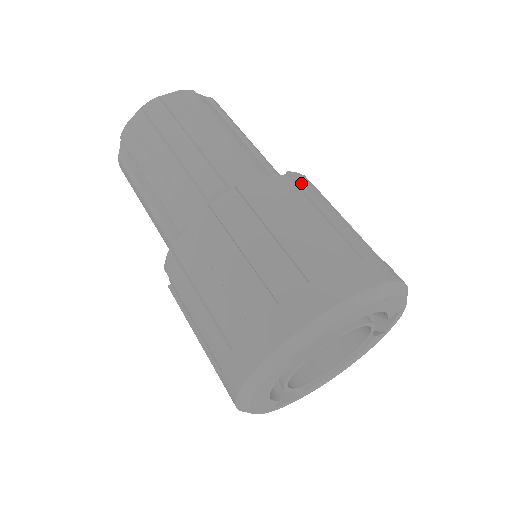
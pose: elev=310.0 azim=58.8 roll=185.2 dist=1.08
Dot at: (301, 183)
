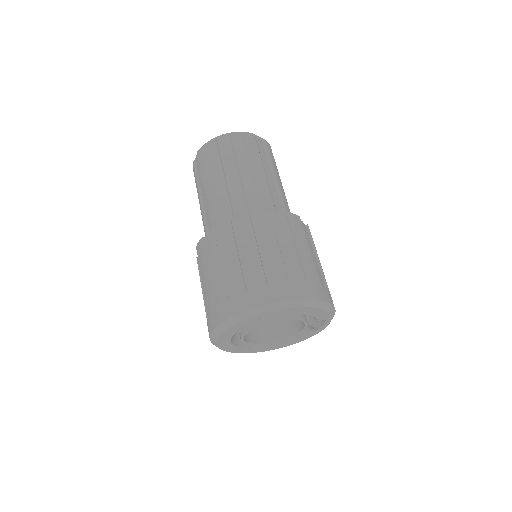
Dot at: (292, 222)
